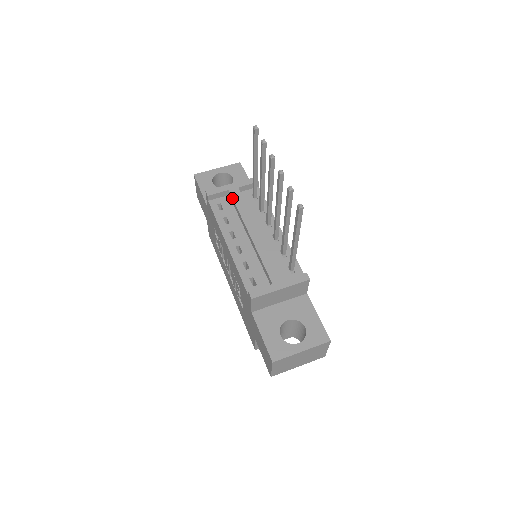
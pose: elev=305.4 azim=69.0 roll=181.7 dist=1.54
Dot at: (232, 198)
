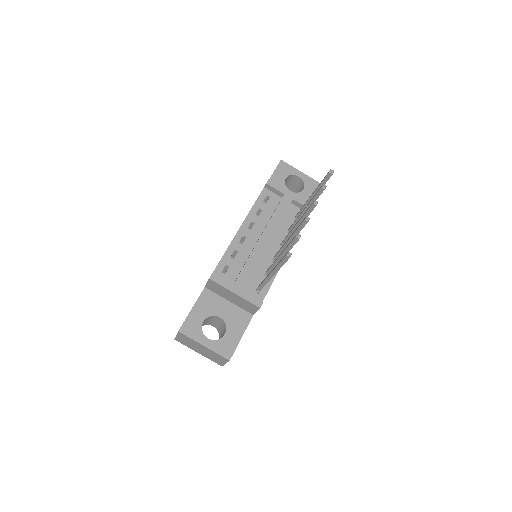
Dot at: (280, 202)
